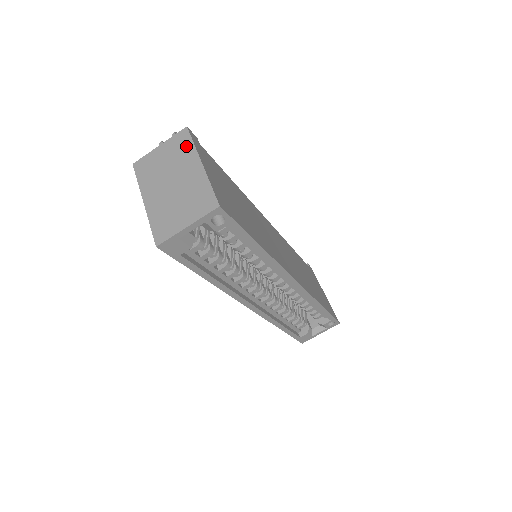
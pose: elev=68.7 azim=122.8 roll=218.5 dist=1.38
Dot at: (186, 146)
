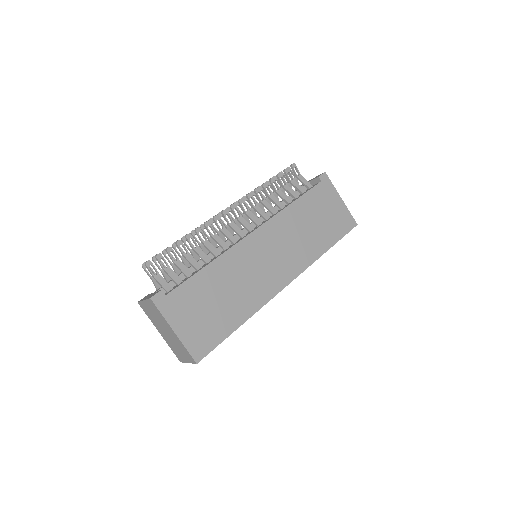
Dot at: (158, 313)
